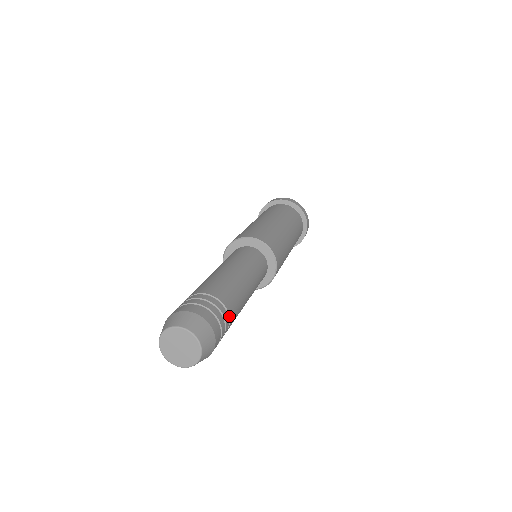
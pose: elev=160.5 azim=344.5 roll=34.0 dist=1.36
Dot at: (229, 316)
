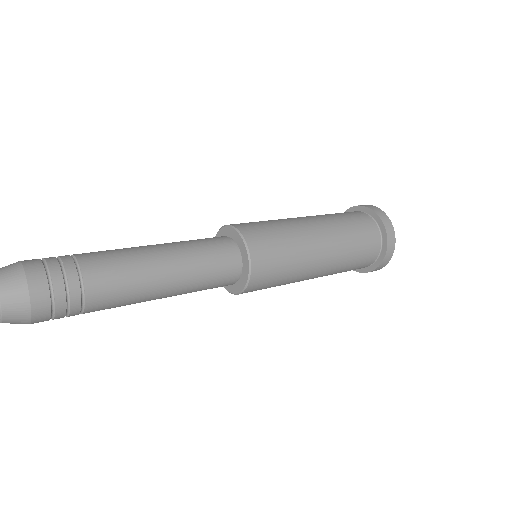
Dot at: (84, 309)
